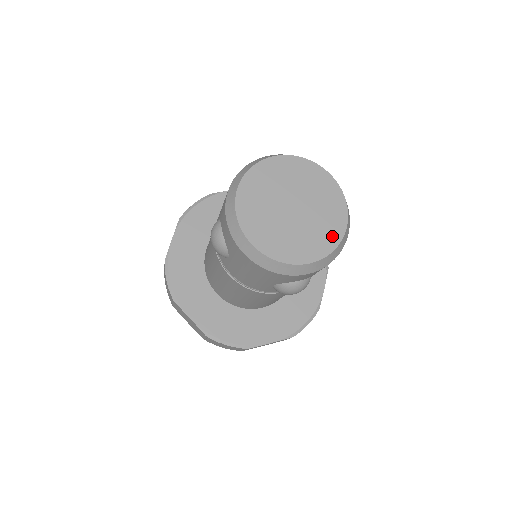
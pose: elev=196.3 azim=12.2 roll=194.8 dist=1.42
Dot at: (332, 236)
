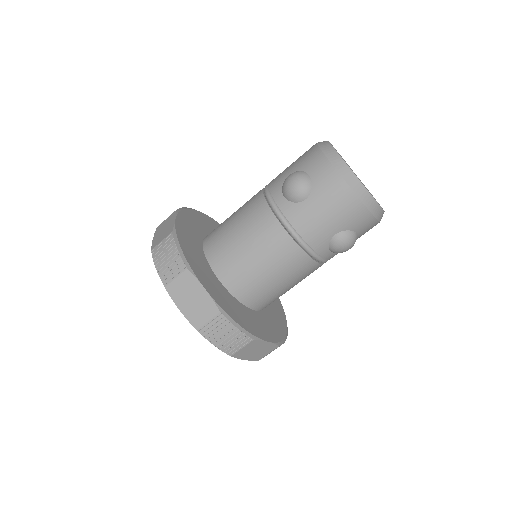
Dot at: (379, 204)
